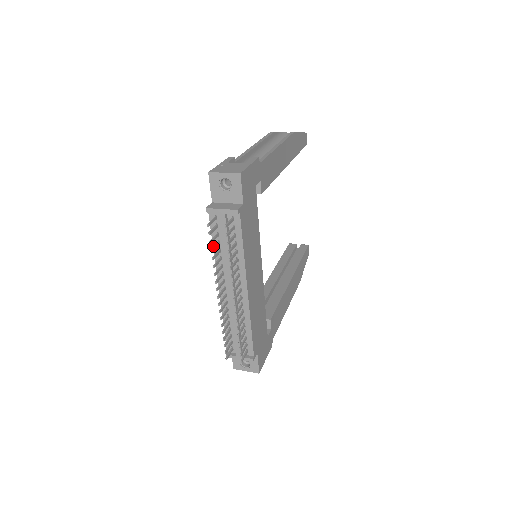
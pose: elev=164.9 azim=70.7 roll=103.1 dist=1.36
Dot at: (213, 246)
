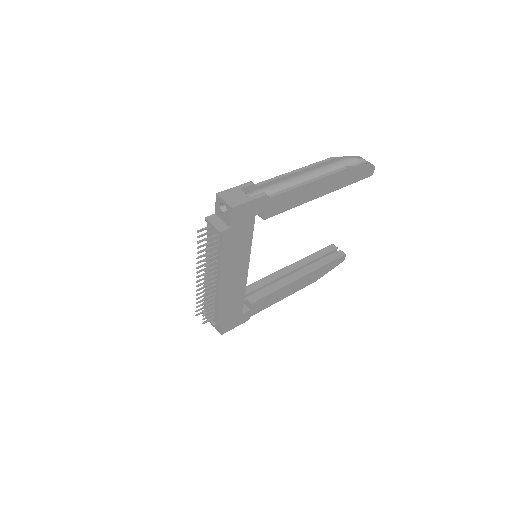
Dot at: occluded
